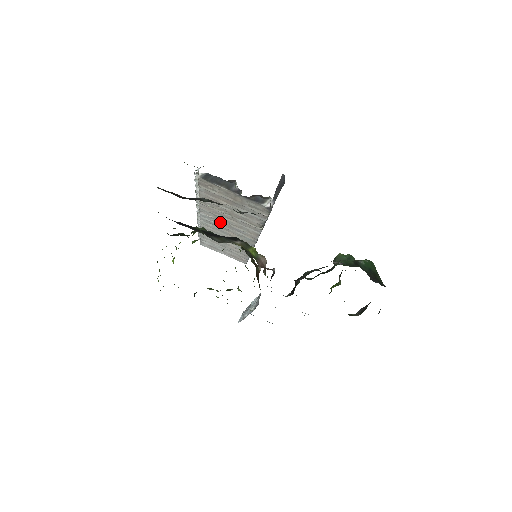
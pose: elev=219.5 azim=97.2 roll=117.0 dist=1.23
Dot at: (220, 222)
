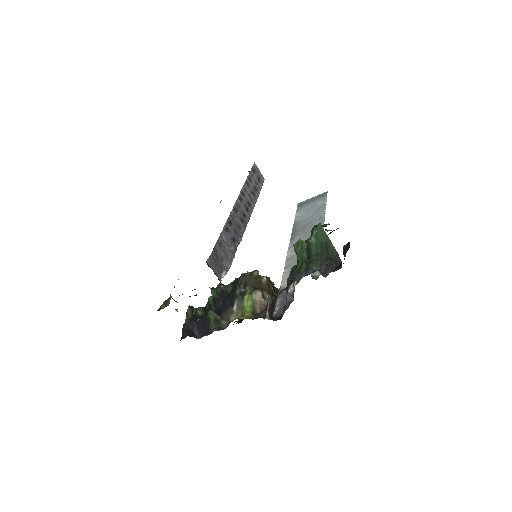
Dot at: occluded
